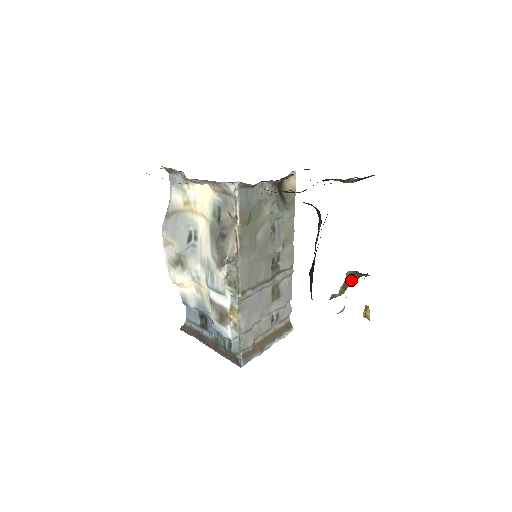
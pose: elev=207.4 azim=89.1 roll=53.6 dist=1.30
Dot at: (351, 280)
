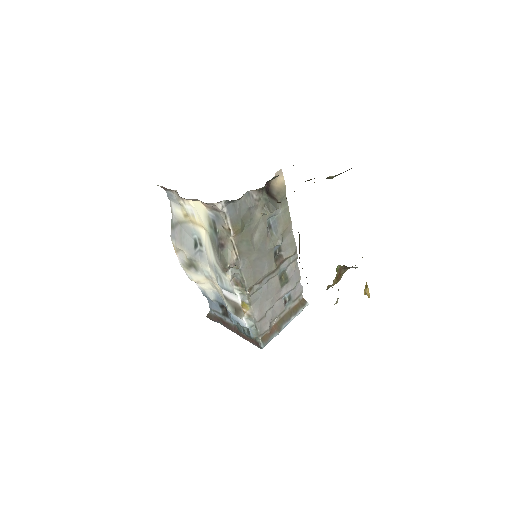
Dot at: (343, 271)
